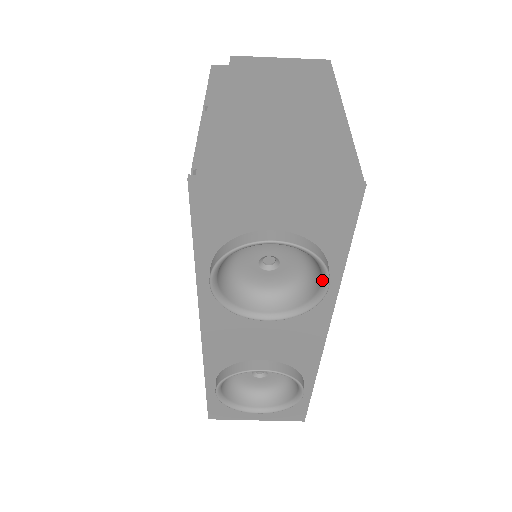
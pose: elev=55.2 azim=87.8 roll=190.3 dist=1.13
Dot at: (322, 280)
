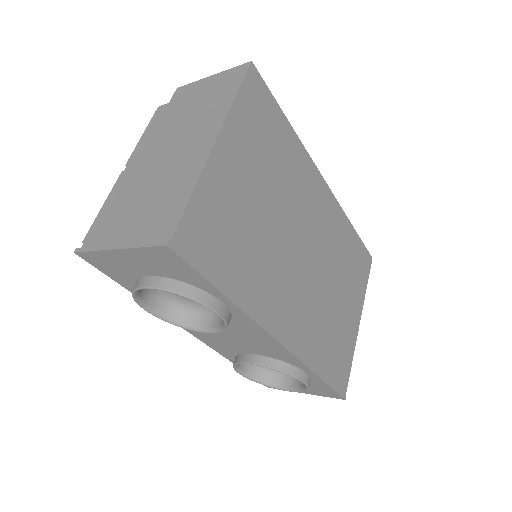
Dot at: (212, 308)
